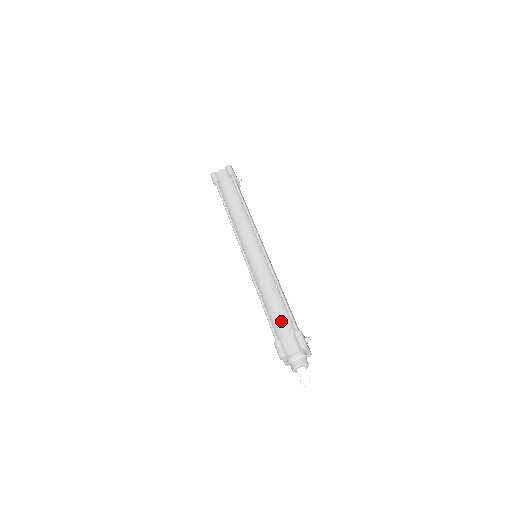
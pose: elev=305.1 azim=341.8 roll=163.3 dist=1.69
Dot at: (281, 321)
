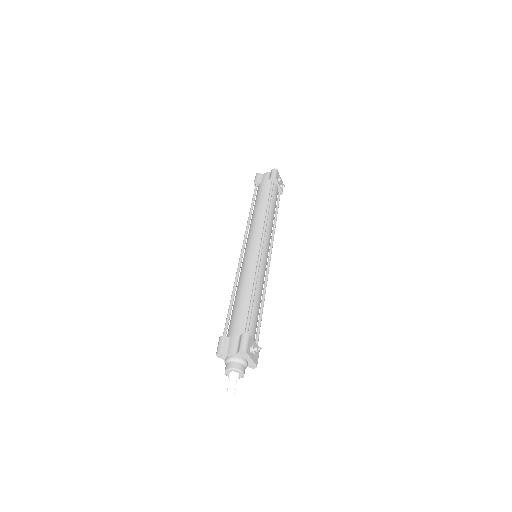
Dot at: (237, 319)
